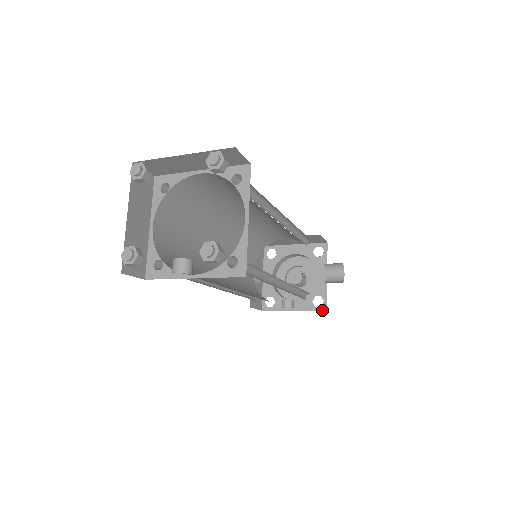
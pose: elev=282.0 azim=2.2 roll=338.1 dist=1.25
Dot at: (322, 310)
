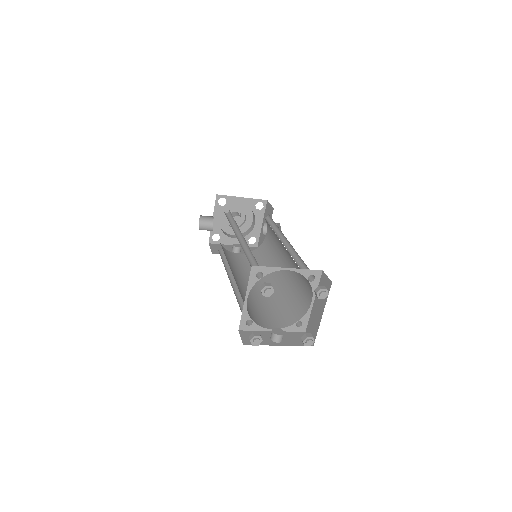
Dot at: (254, 246)
